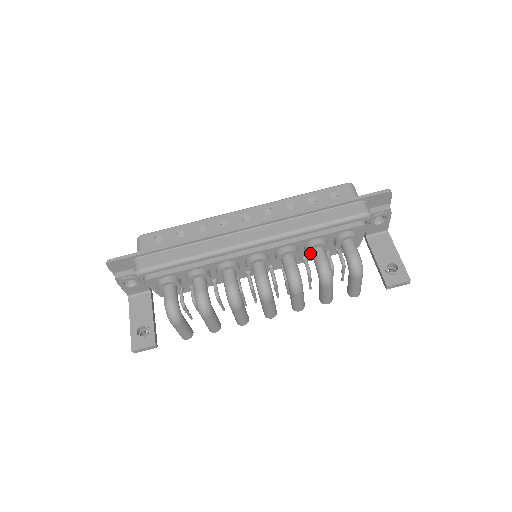
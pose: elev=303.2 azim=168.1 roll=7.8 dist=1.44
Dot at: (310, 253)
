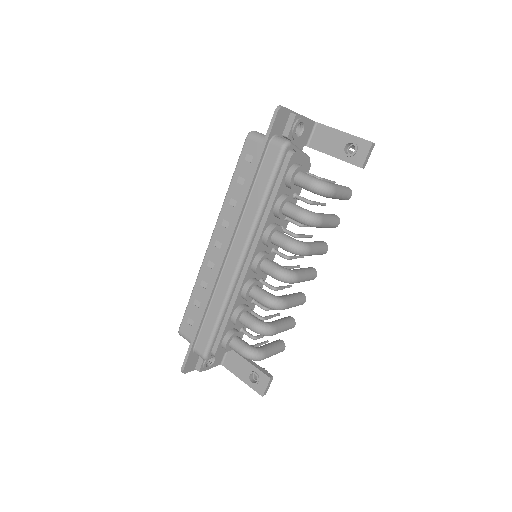
Dot at: (284, 215)
